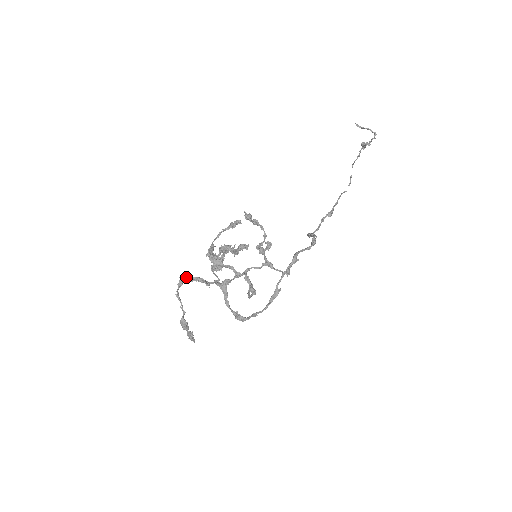
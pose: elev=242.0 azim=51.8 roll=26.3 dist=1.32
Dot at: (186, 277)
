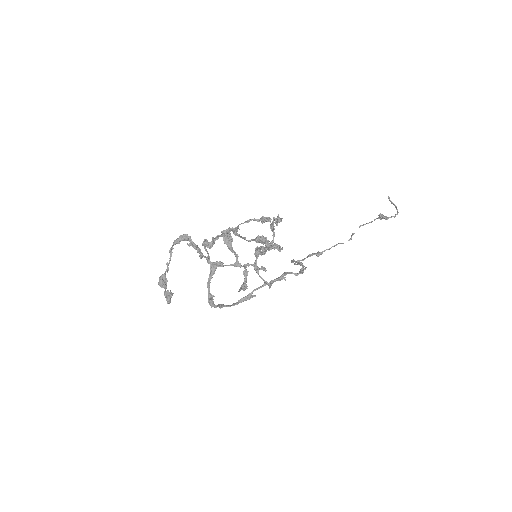
Dot at: (187, 238)
